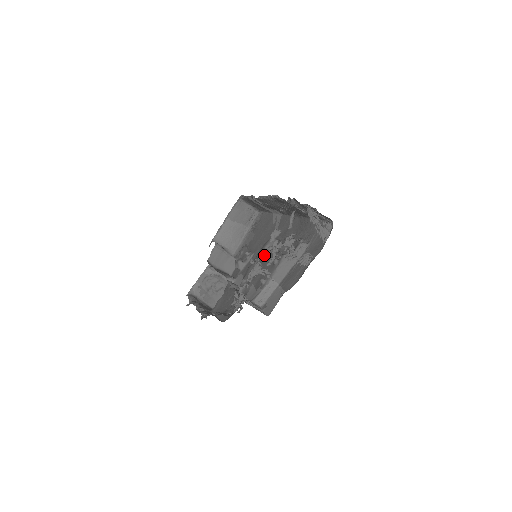
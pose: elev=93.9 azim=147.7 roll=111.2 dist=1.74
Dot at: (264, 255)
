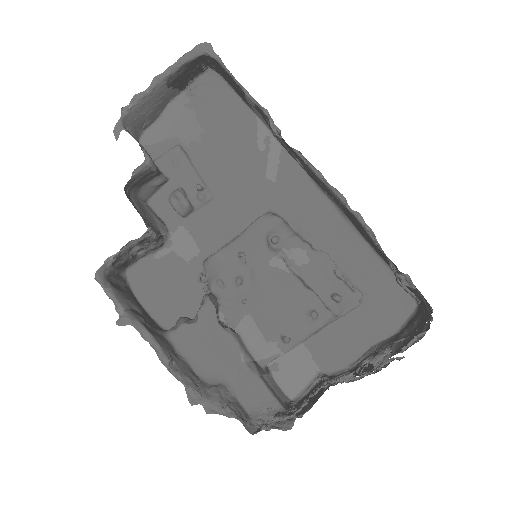
Dot at: (272, 262)
